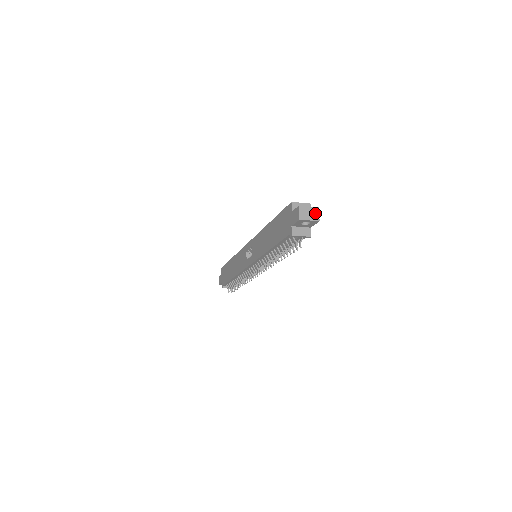
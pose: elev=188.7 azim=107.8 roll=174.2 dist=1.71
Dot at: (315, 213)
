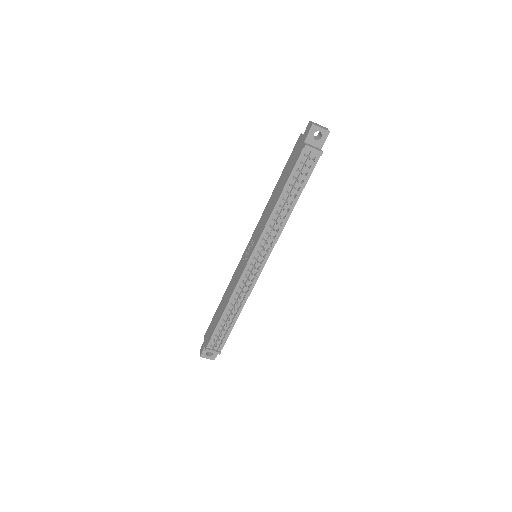
Dot at: (325, 128)
